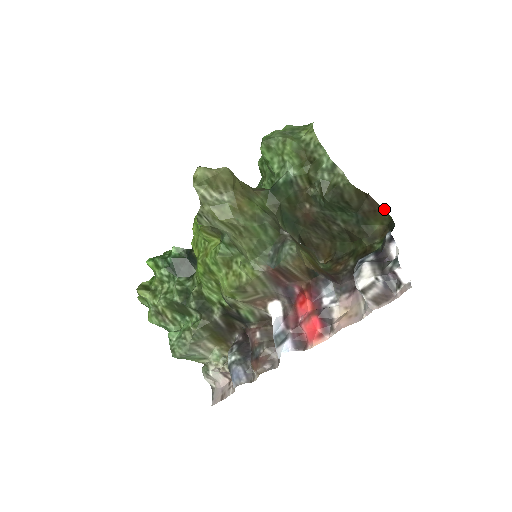
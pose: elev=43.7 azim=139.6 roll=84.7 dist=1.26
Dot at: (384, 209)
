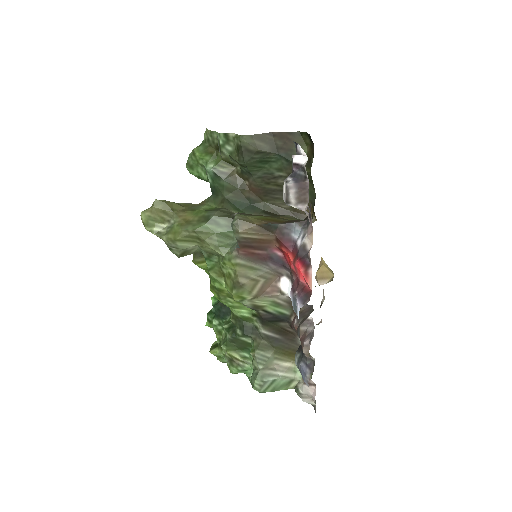
Dot at: (295, 132)
